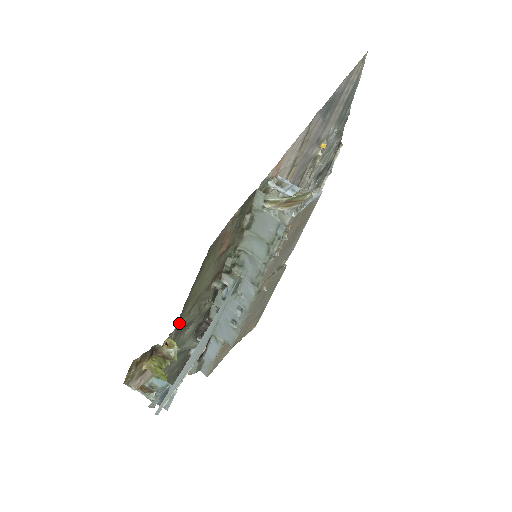
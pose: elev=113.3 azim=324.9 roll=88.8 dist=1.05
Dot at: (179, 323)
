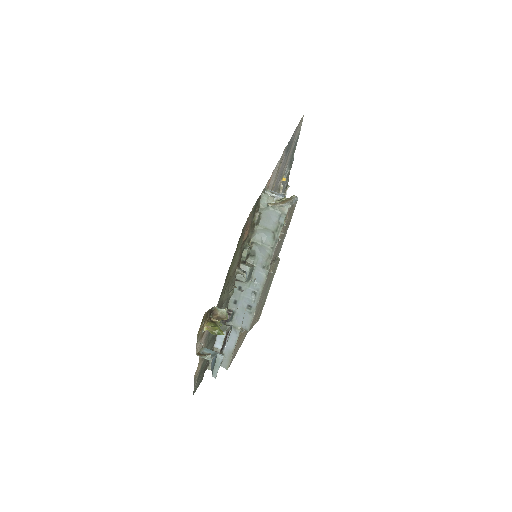
Dot at: (220, 298)
